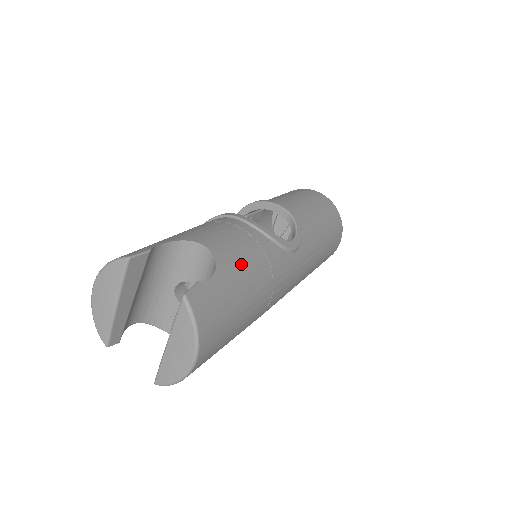
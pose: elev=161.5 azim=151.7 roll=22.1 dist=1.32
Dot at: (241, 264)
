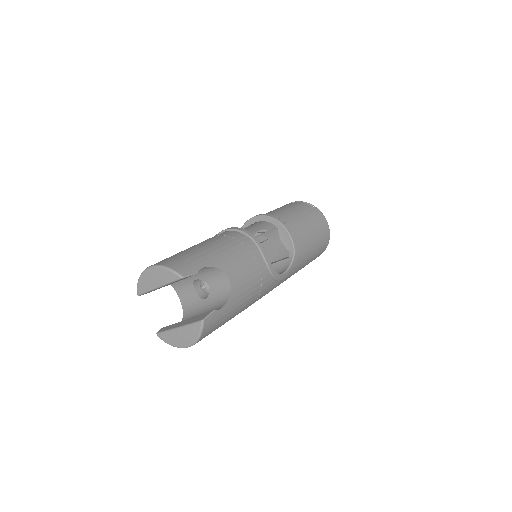
Dot at: (244, 295)
